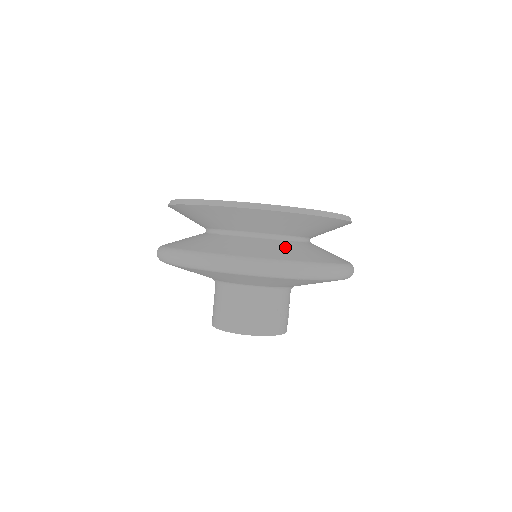
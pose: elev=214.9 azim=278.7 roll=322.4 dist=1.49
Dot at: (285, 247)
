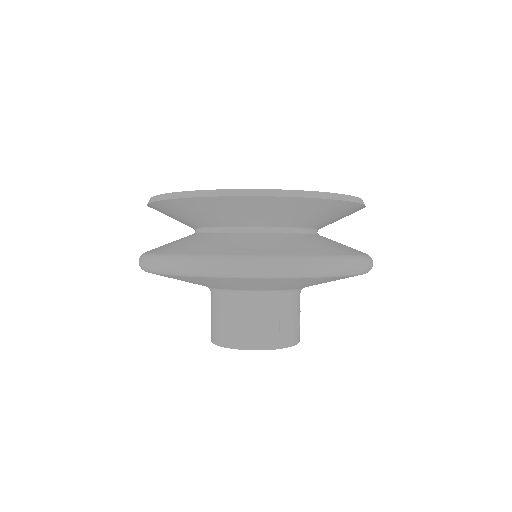
Dot at: (260, 240)
